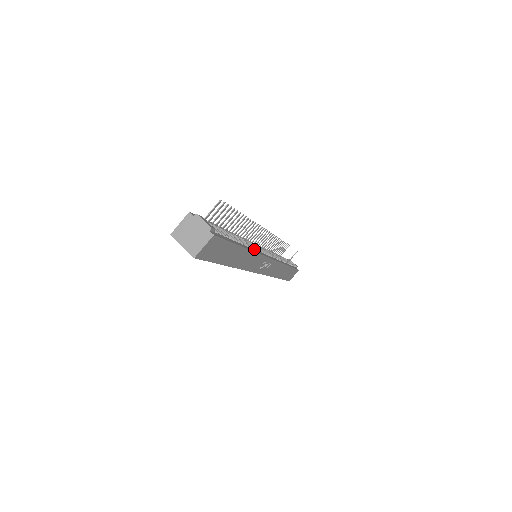
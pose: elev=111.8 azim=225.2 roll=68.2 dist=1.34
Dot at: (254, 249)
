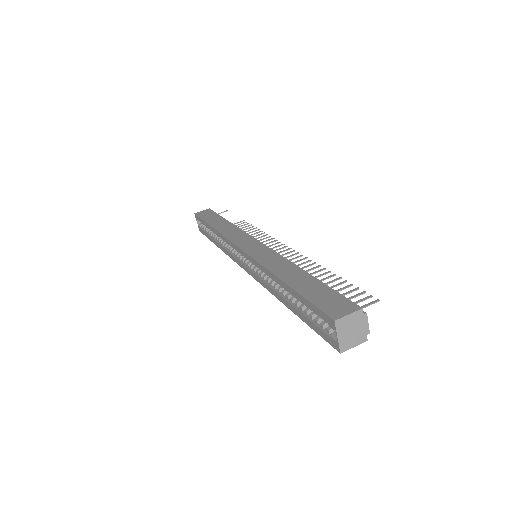
Dot at: occluded
